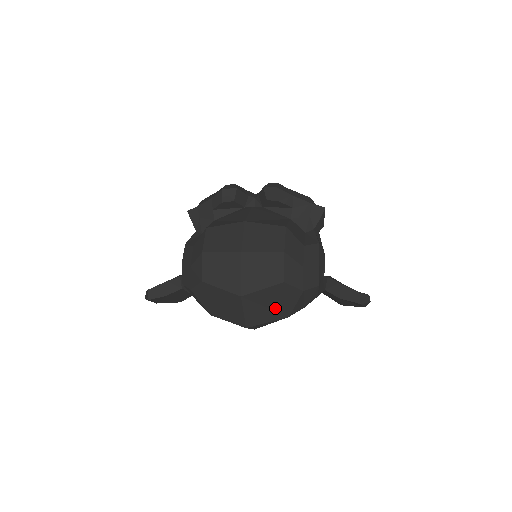
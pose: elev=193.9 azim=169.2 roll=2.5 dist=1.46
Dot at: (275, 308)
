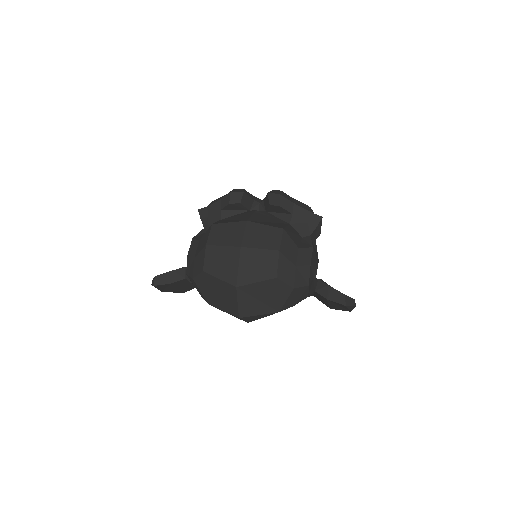
Dot at: (267, 302)
